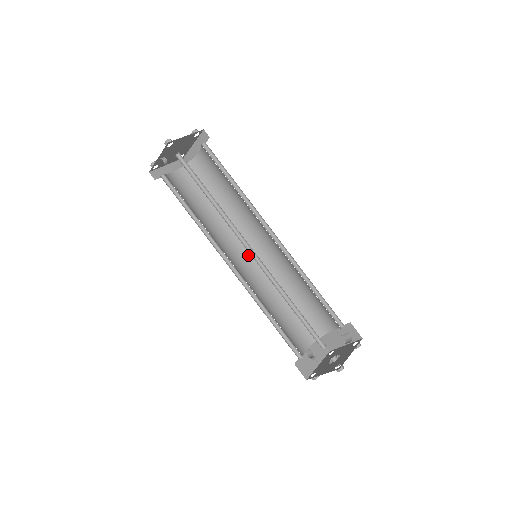
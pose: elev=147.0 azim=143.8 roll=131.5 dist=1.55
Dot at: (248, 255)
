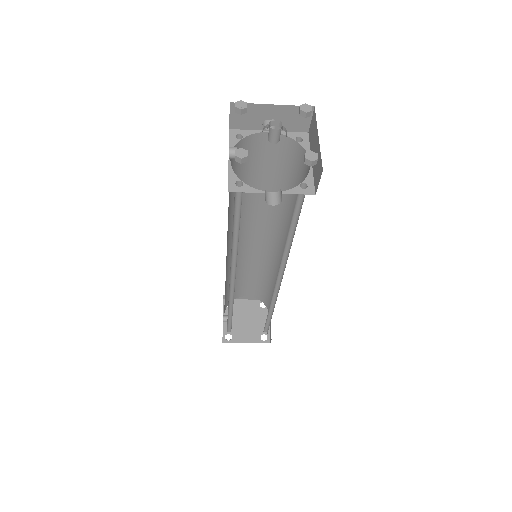
Dot at: occluded
